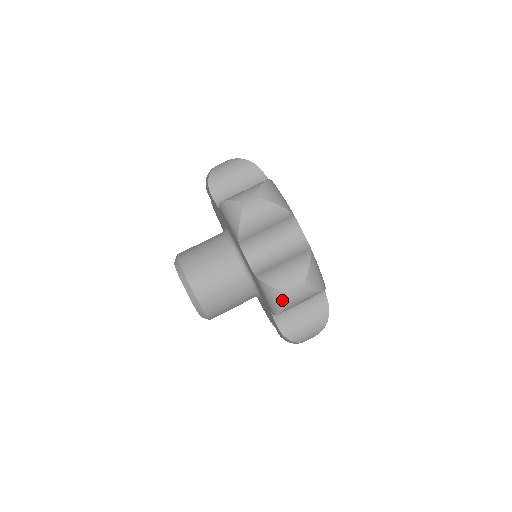
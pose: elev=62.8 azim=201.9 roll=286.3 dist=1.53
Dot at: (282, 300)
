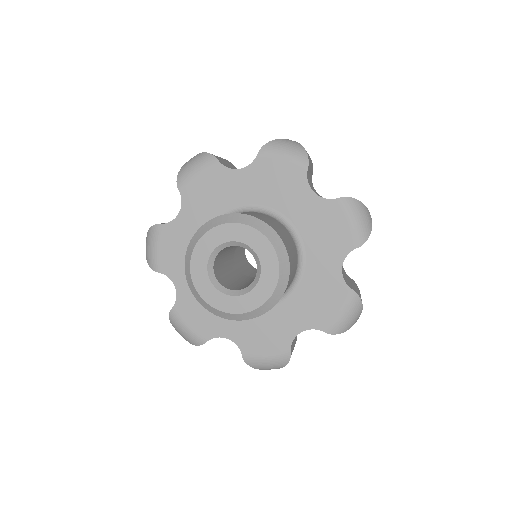
Dot at: (293, 142)
